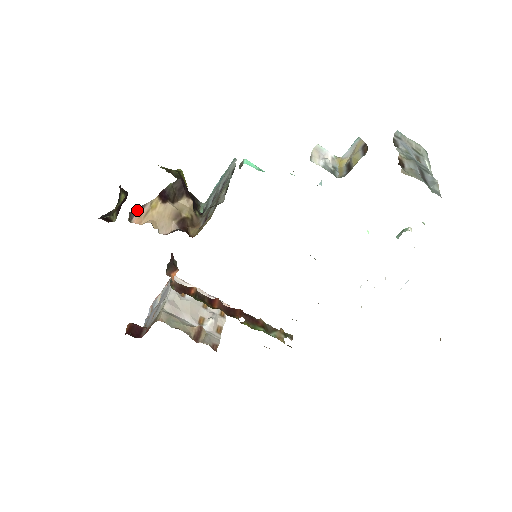
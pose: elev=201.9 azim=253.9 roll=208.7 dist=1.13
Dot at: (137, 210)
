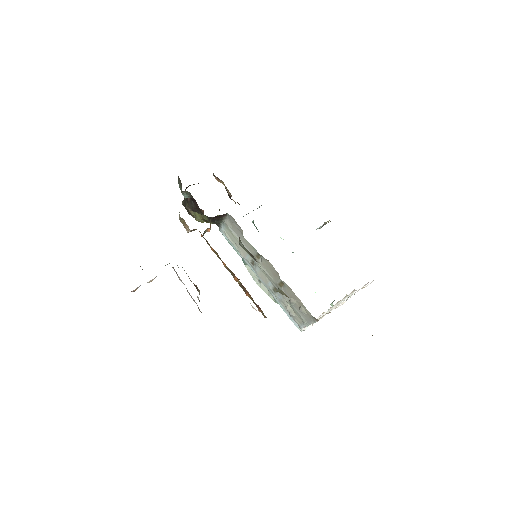
Dot at: (217, 177)
